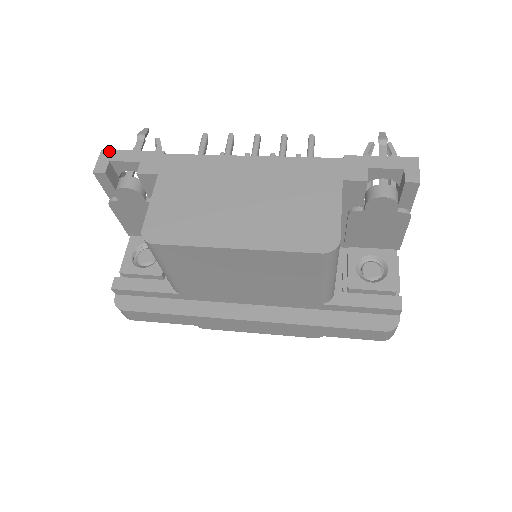
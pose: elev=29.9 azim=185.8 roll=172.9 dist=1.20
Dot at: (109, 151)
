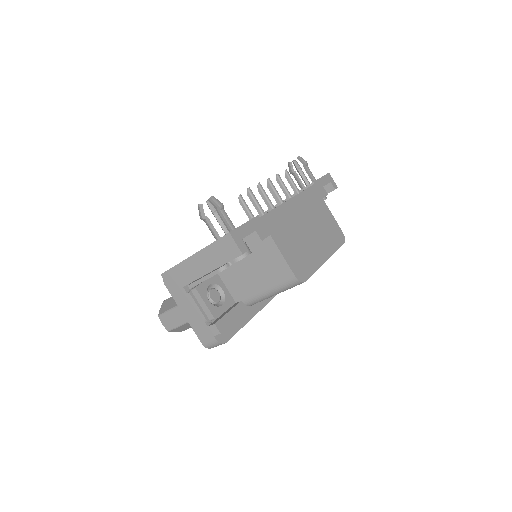
Dot at: (234, 231)
